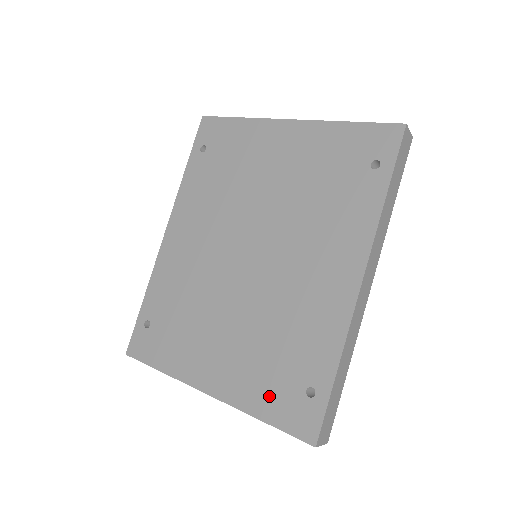
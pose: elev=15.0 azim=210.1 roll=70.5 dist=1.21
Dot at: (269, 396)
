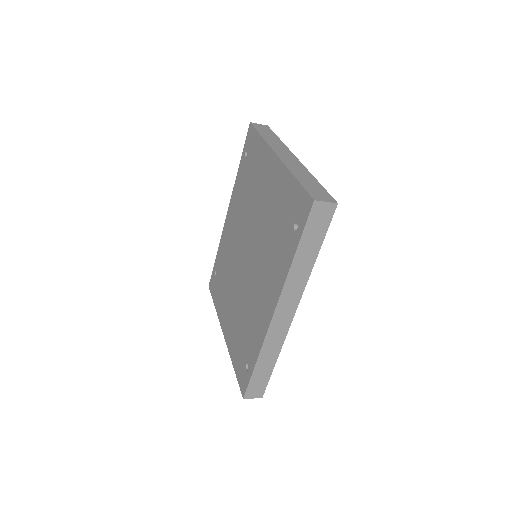
Dot at: (237, 356)
